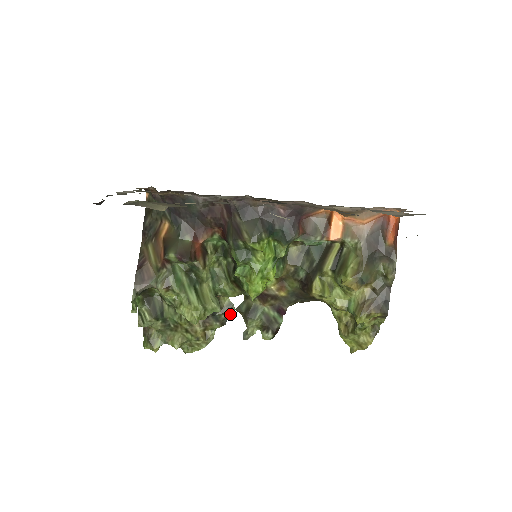
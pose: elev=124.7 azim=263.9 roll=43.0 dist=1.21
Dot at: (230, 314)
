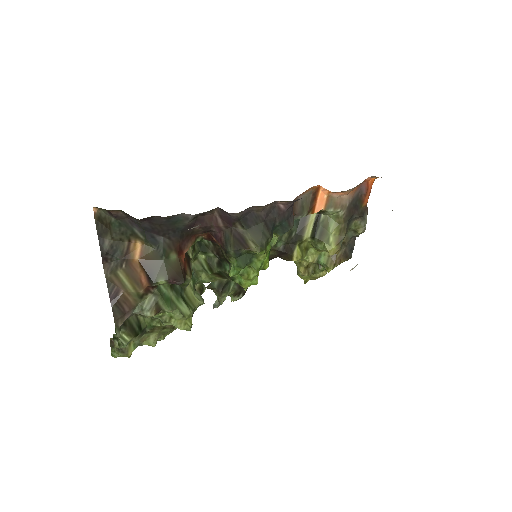
Dot at: (201, 294)
